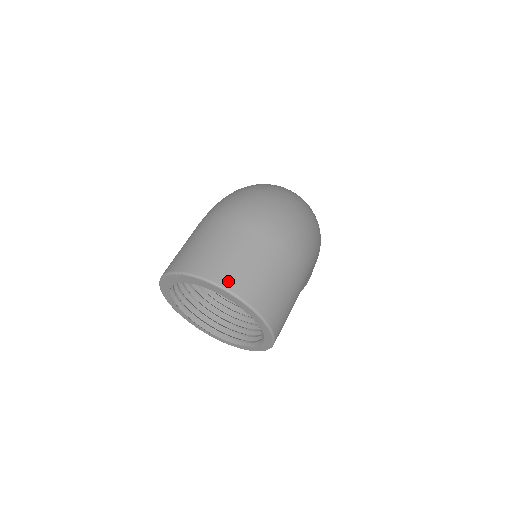
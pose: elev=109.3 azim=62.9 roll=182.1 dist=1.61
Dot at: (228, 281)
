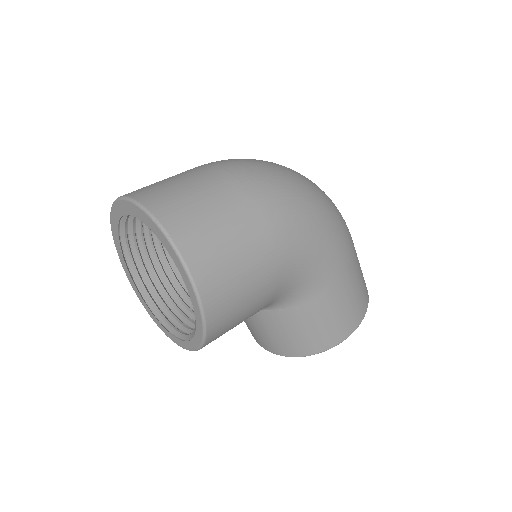
Dot at: (143, 196)
